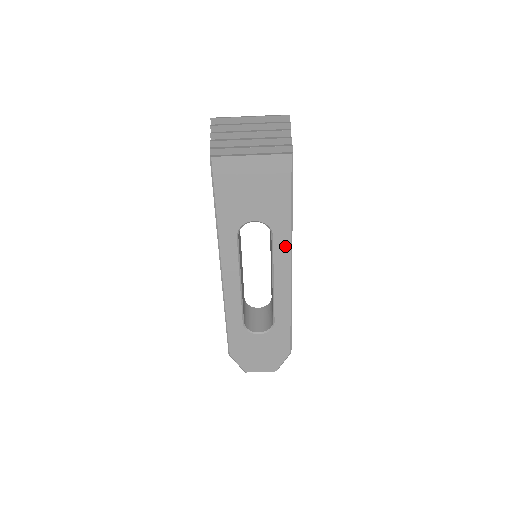
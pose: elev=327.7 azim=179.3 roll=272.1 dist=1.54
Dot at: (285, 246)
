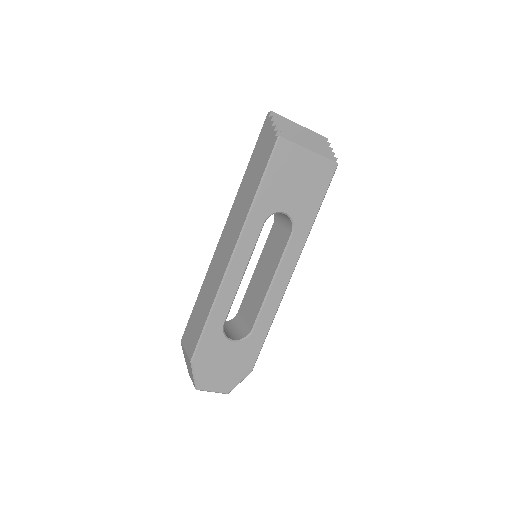
Dot at: (298, 248)
